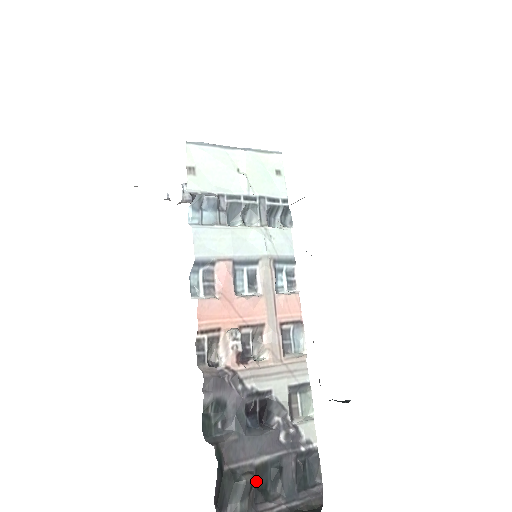
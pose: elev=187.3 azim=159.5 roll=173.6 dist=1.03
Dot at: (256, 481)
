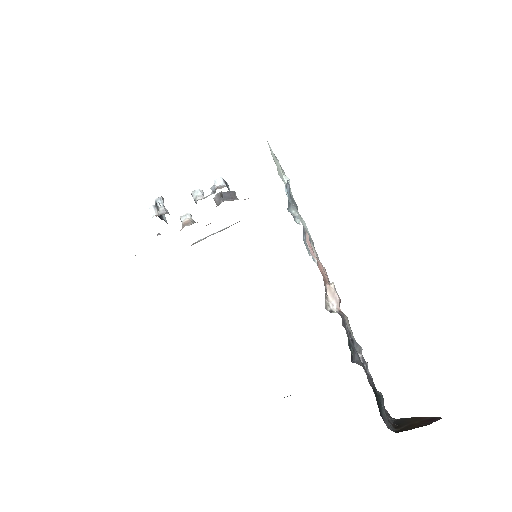
Dot at: (376, 400)
